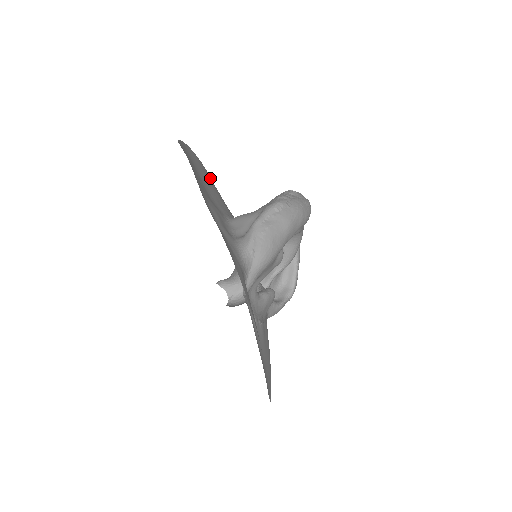
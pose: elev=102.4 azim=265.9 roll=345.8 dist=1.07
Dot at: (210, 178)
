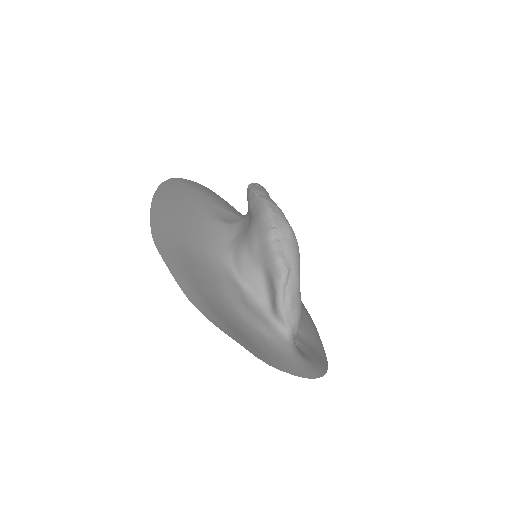
Dot at: (165, 201)
